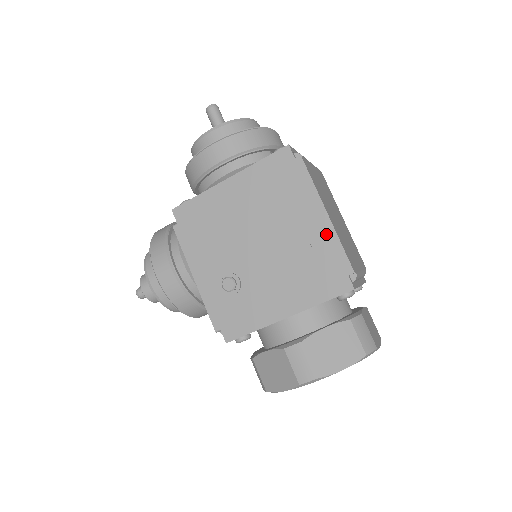
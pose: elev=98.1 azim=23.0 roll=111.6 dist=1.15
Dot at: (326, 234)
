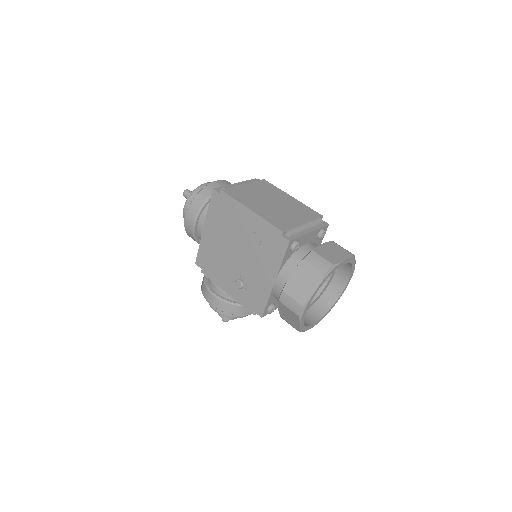
Dot at: (258, 222)
